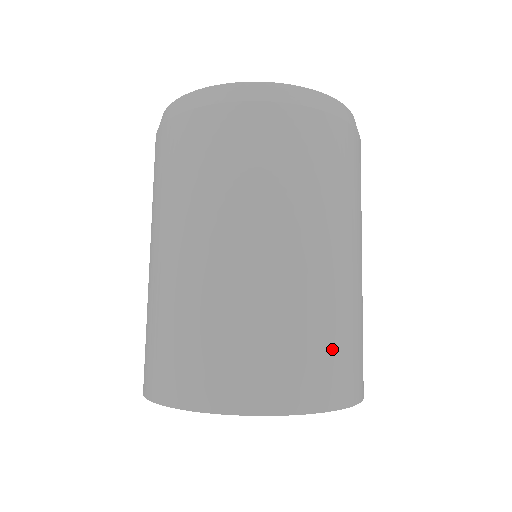
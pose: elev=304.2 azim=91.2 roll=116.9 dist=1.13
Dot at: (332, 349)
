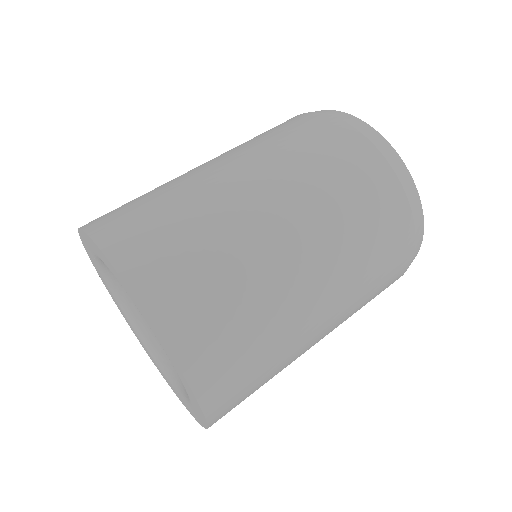
Dot at: (251, 369)
